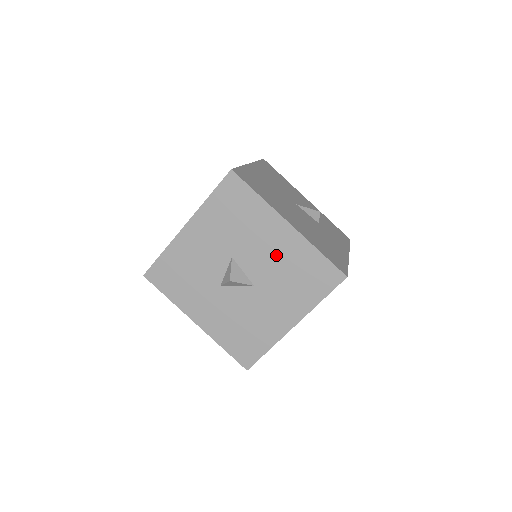
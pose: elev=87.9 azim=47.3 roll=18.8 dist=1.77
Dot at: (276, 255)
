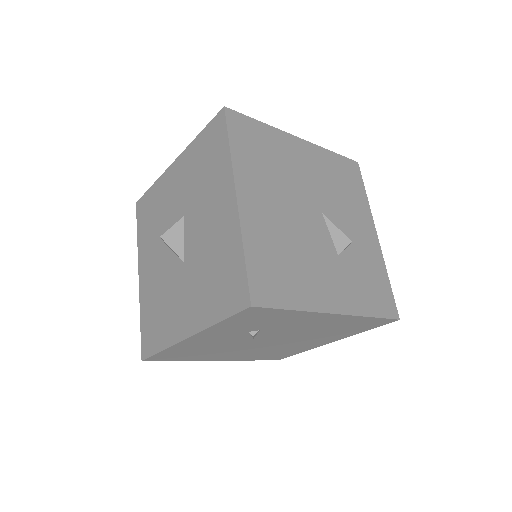
Dot at: (211, 233)
